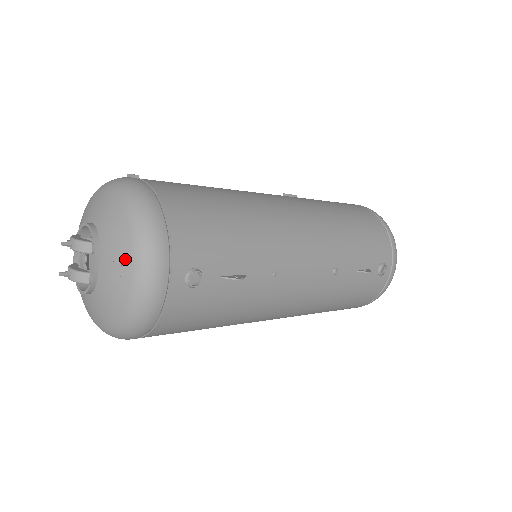
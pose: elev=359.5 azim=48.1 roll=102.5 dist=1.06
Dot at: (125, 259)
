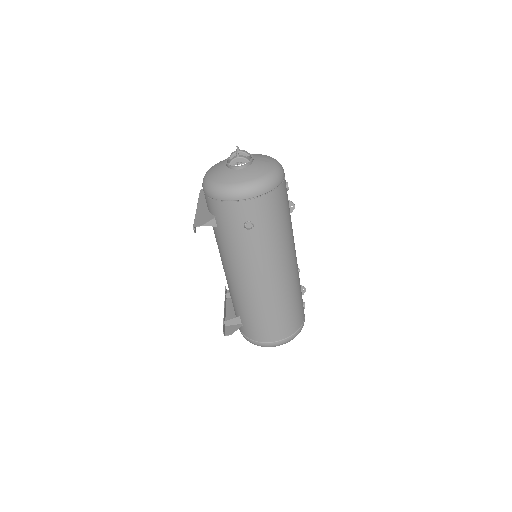
Dot at: (270, 159)
